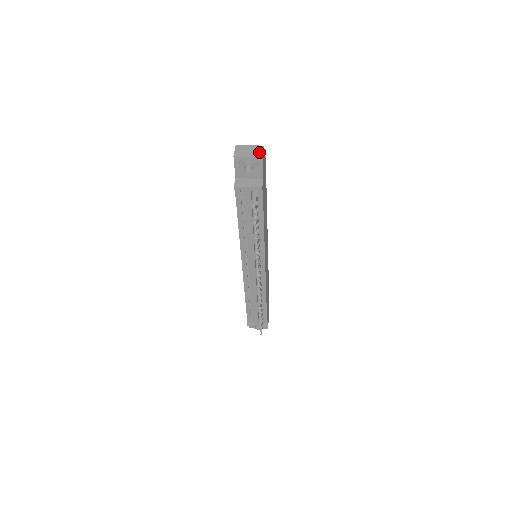
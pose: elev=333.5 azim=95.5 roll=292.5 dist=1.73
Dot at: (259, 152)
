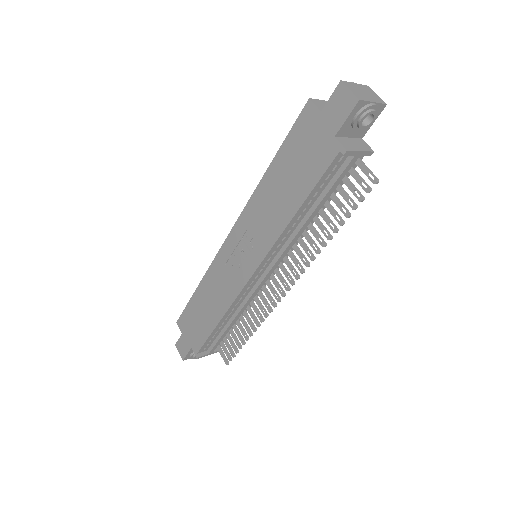
Dot at: (376, 95)
